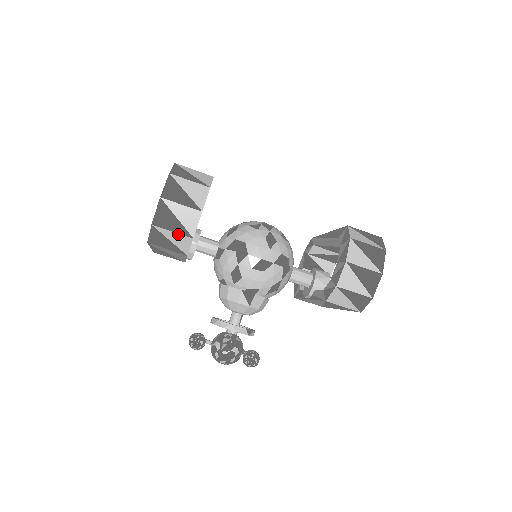
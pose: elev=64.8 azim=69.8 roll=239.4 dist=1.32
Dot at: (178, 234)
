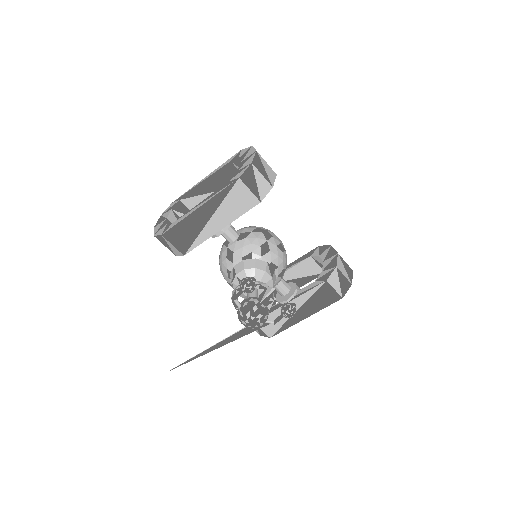
Dot at: (265, 179)
